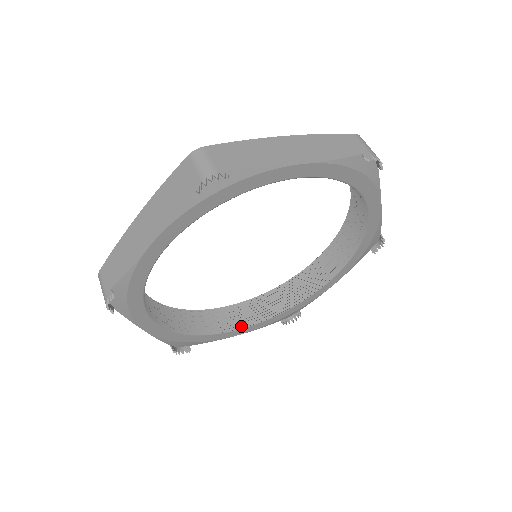
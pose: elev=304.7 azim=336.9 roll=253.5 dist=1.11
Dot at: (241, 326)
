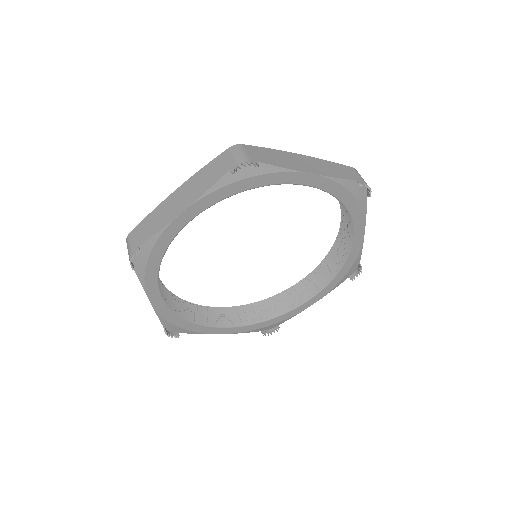
Dot at: (227, 325)
